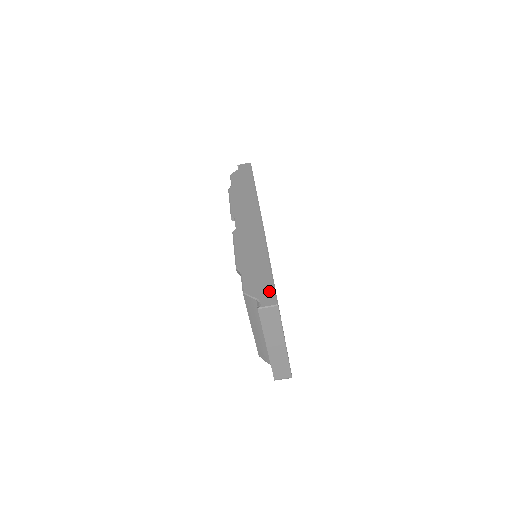
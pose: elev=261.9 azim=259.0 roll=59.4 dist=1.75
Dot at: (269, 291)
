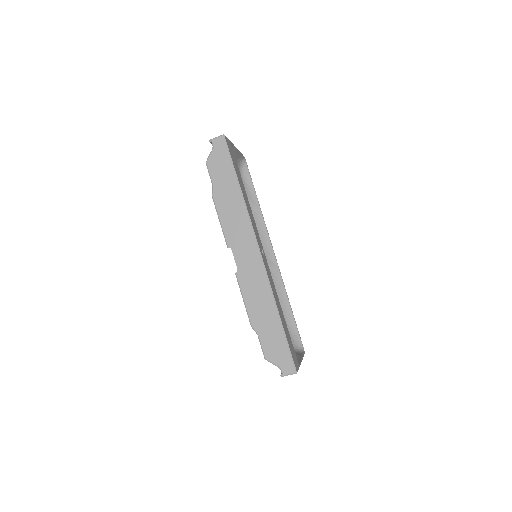
Dot at: (287, 358)
